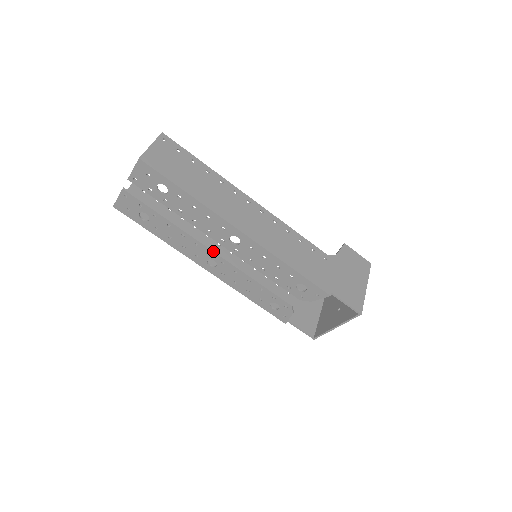
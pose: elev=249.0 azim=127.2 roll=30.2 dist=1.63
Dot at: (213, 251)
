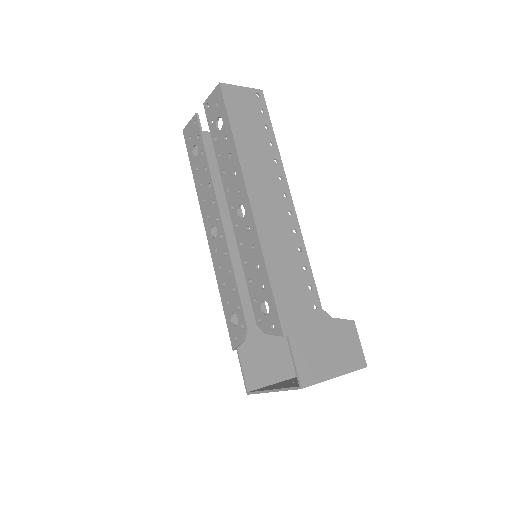
Dot at: (221, 217)
